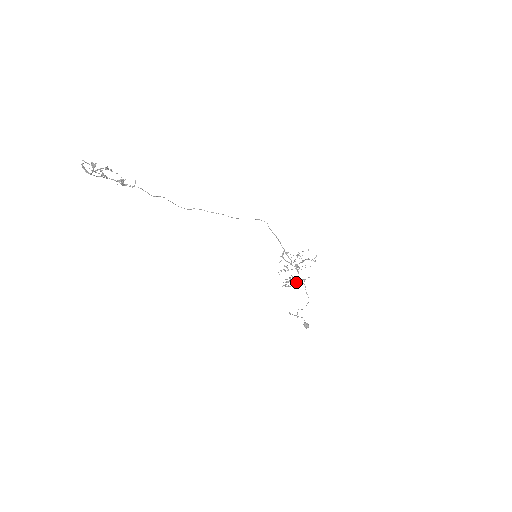
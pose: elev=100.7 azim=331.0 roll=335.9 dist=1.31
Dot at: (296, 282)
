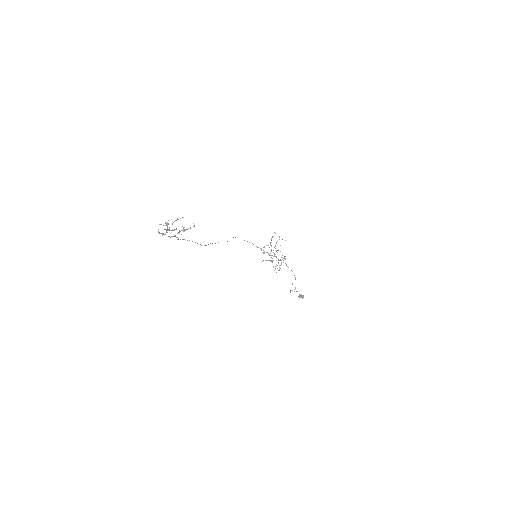
Dot at: (281, 264)
